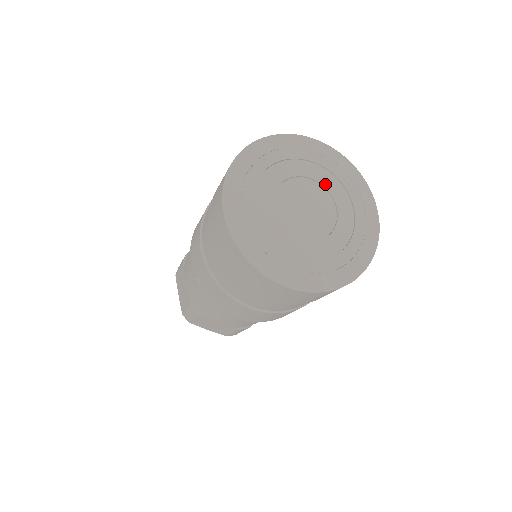
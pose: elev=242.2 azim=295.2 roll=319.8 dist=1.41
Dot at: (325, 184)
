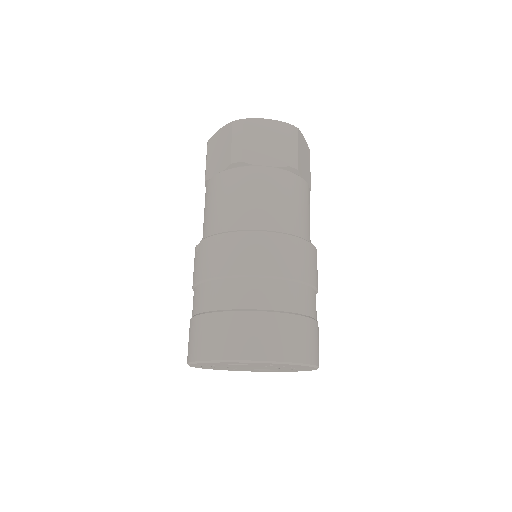
Dot at: (282, 368)
